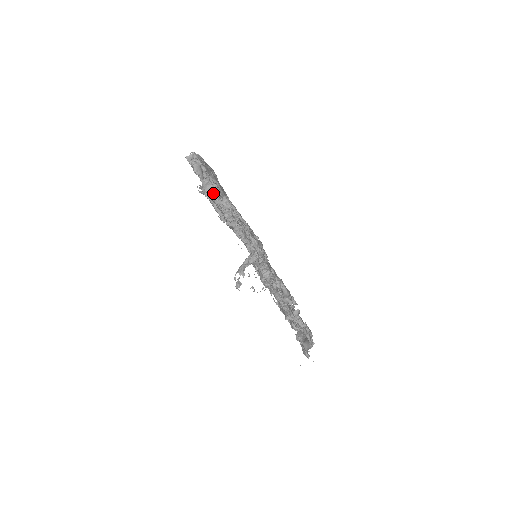
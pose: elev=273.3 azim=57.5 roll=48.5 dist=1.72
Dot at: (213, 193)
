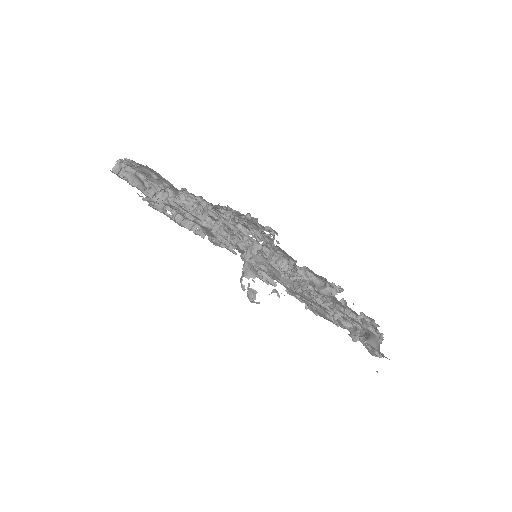
Dot at: (163, 194)
